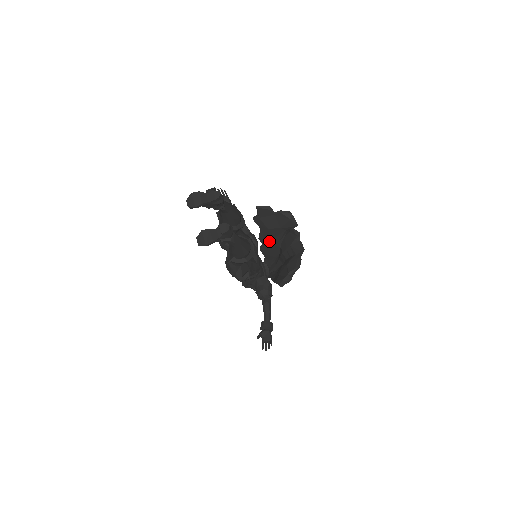
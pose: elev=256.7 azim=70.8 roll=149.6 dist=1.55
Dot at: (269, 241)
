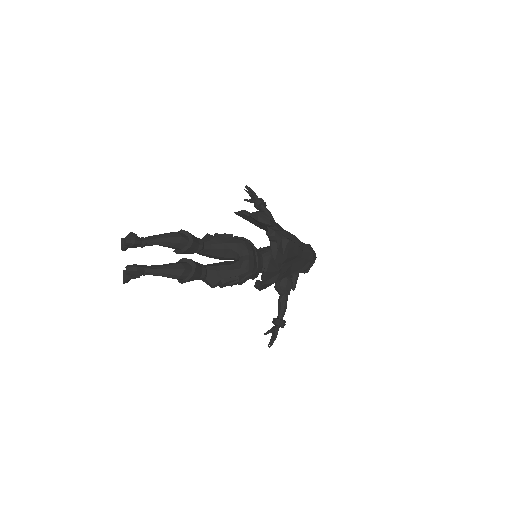
Dot at: occluded
